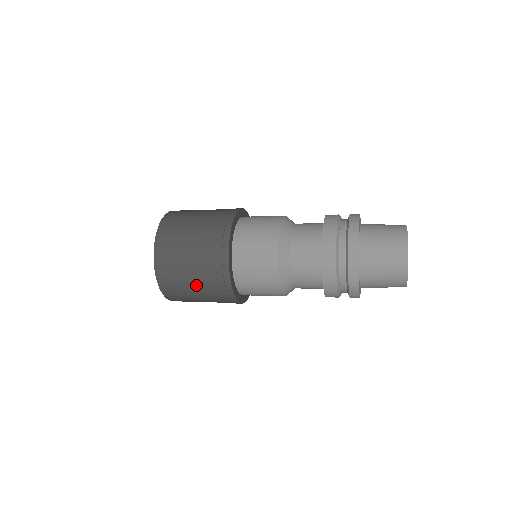
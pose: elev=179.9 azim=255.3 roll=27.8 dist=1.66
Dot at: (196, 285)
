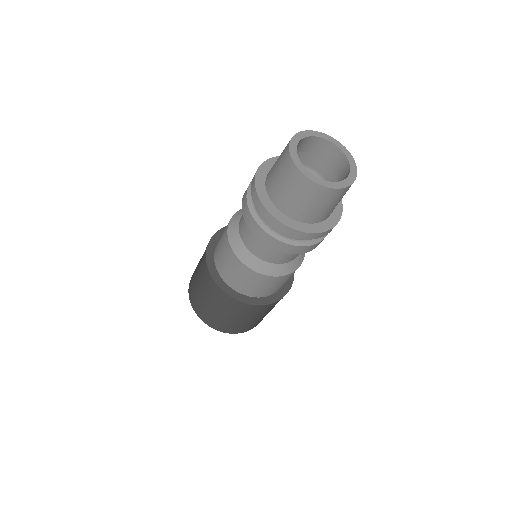
Dot at: (198, 266)
